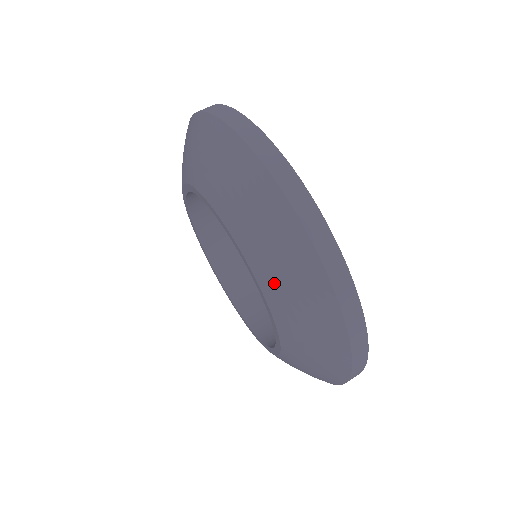
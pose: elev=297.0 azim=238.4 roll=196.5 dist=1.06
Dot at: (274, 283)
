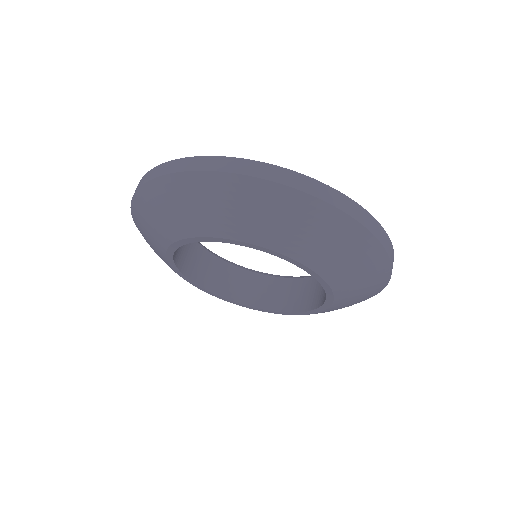
Dot at: (324, 259)
